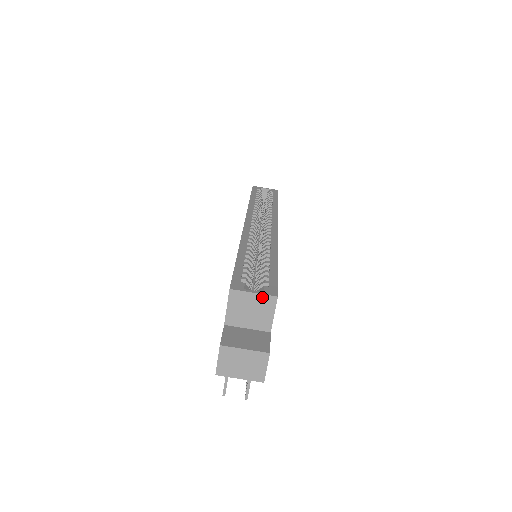
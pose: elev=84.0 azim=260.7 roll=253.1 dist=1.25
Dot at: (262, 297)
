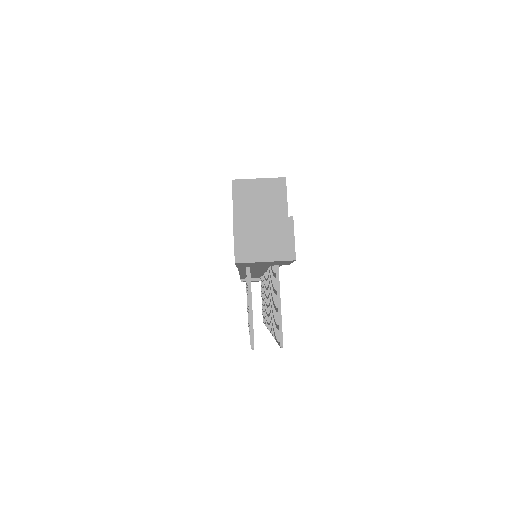
Dot at: (269, 182)
